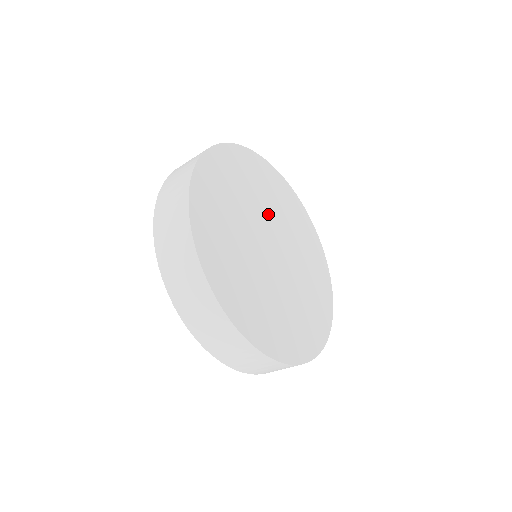
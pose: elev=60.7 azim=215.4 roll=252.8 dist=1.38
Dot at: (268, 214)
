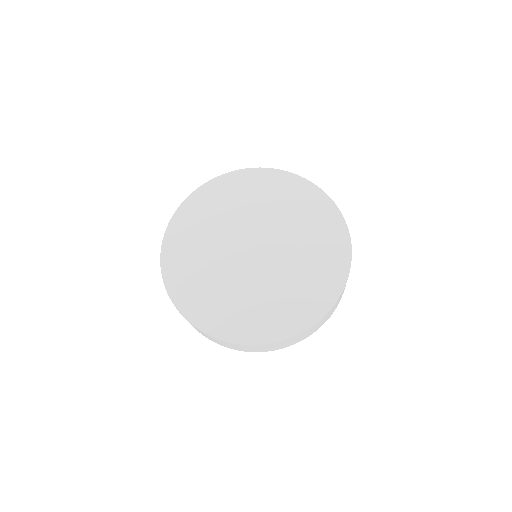
Dot at: (237, 225)
